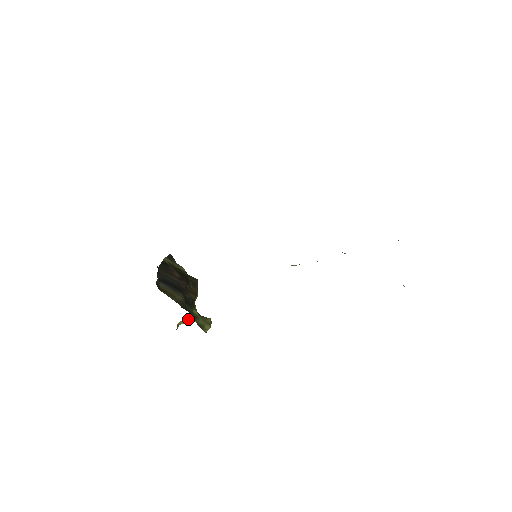
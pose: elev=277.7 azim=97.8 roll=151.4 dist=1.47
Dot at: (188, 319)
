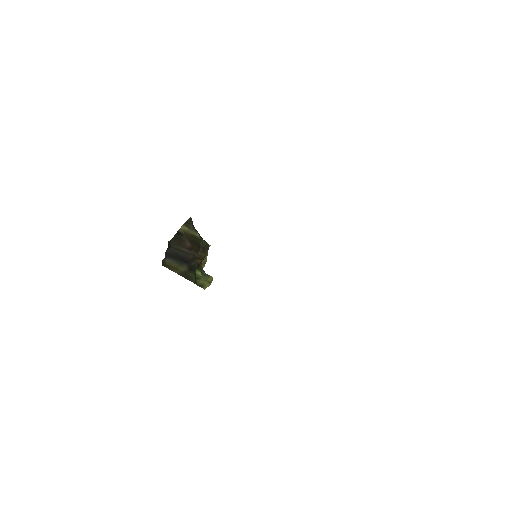
Dot at: occluded
